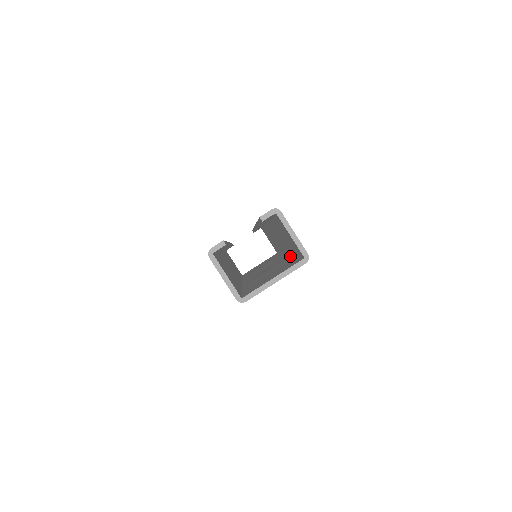
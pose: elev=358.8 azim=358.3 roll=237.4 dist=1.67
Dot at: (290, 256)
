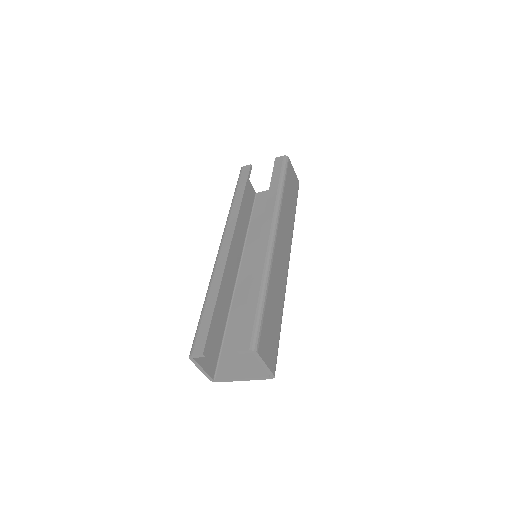
Dot at: occluded
